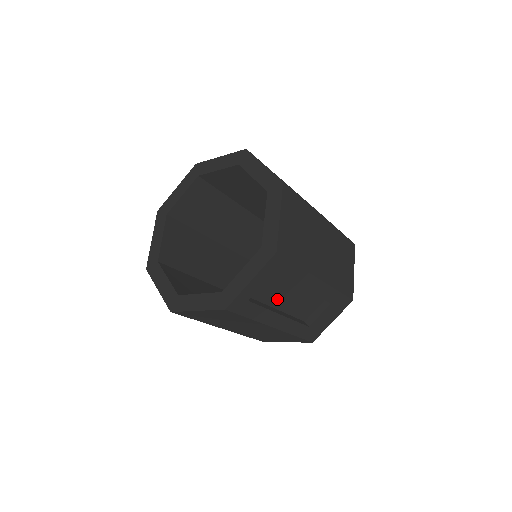
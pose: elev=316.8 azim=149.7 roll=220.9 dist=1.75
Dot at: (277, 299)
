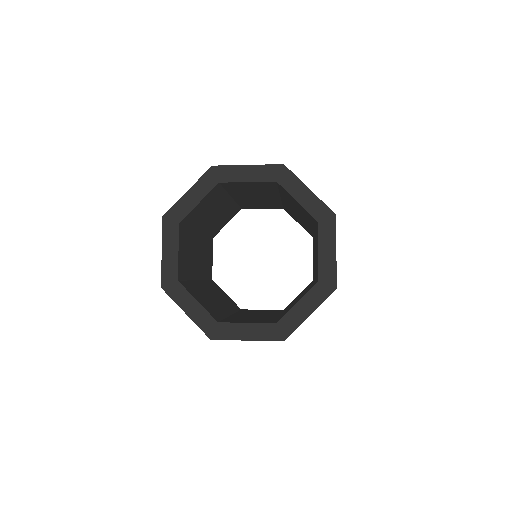
Dot at: occluded
